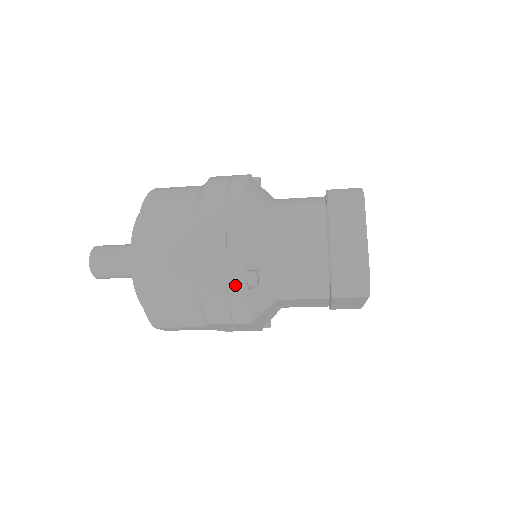
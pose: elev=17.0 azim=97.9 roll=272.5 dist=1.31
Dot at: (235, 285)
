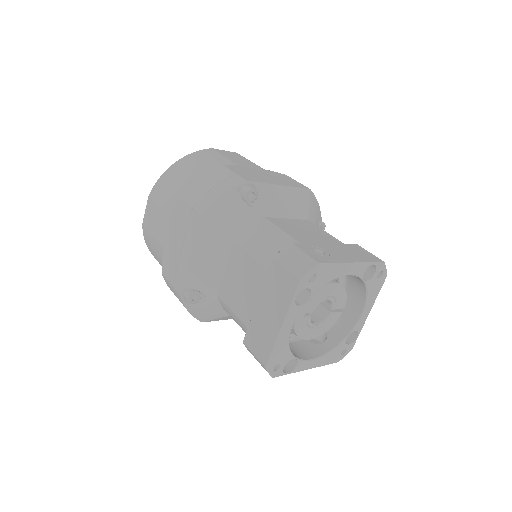
Dot at: (177, 294)
